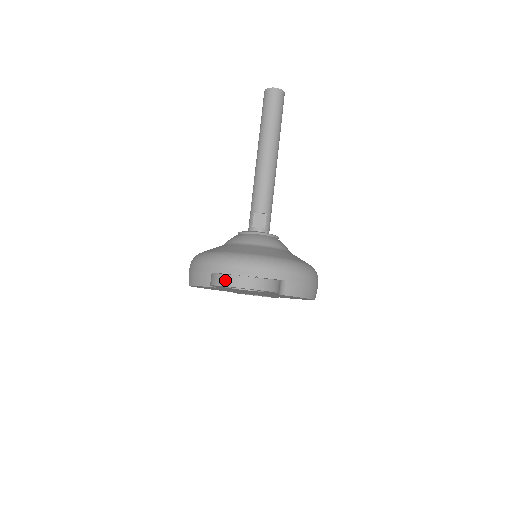
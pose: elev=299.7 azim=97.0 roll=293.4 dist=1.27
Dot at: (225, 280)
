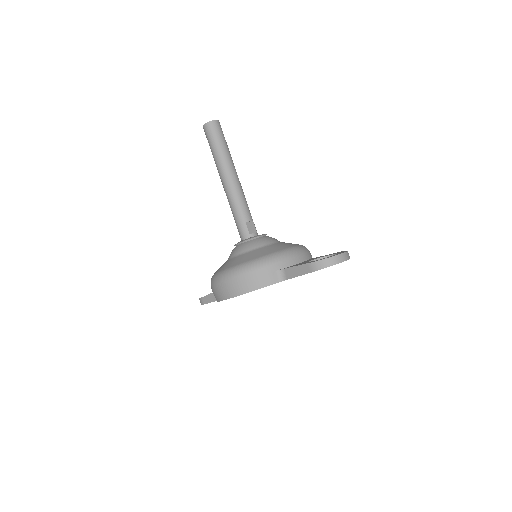
Dot at: (335, 260)
